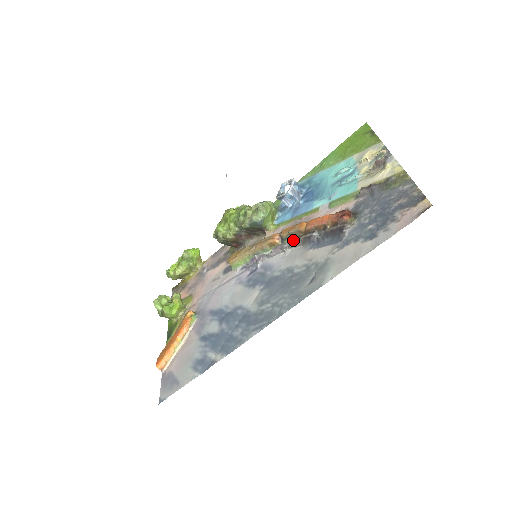
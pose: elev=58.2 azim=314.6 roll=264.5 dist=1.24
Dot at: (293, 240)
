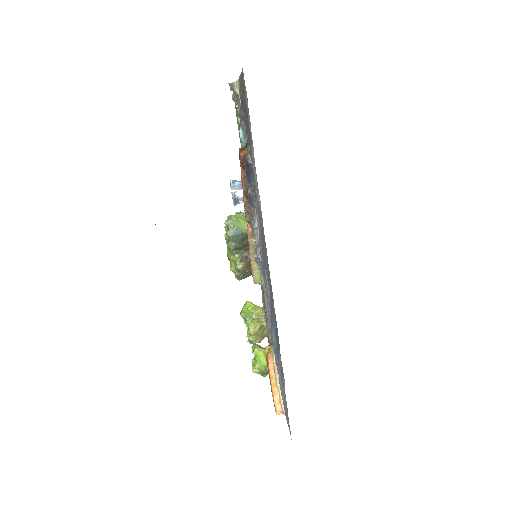
Dot at: occluded
